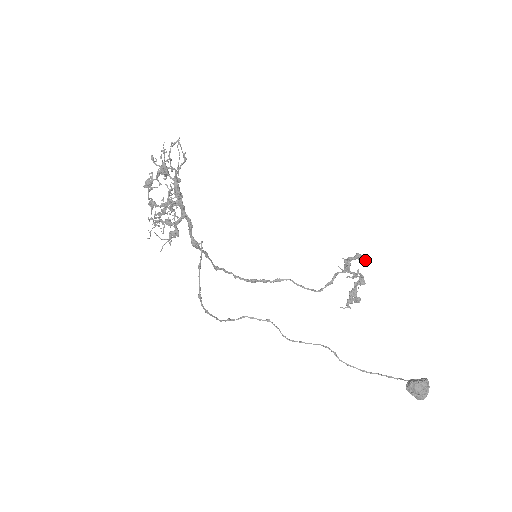
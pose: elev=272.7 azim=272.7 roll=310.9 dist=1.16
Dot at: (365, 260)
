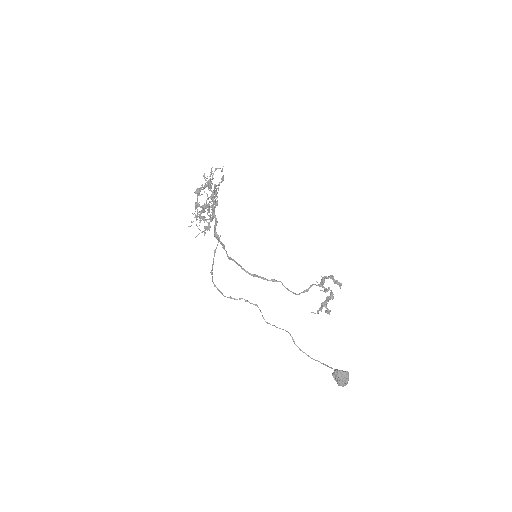
Dot at: (337, 282)
